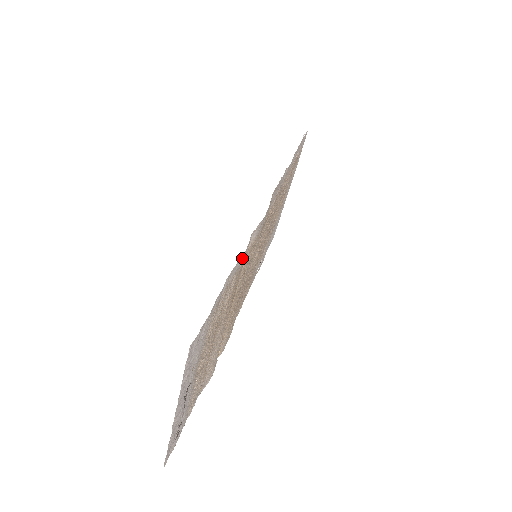
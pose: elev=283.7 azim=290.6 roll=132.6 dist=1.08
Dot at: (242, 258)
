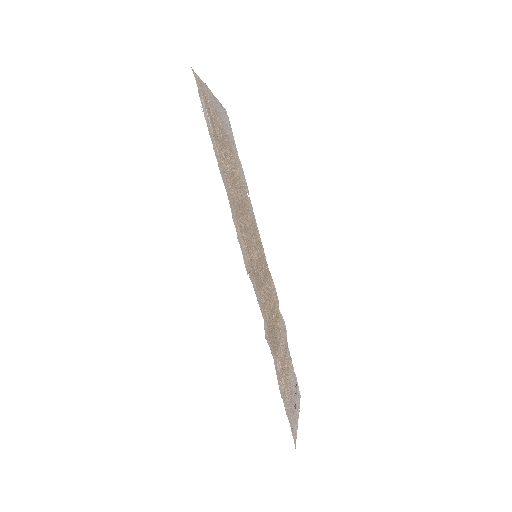
Dot at: (274, 360)
